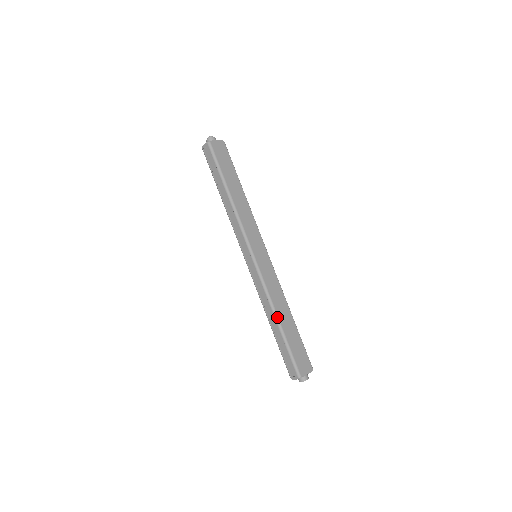
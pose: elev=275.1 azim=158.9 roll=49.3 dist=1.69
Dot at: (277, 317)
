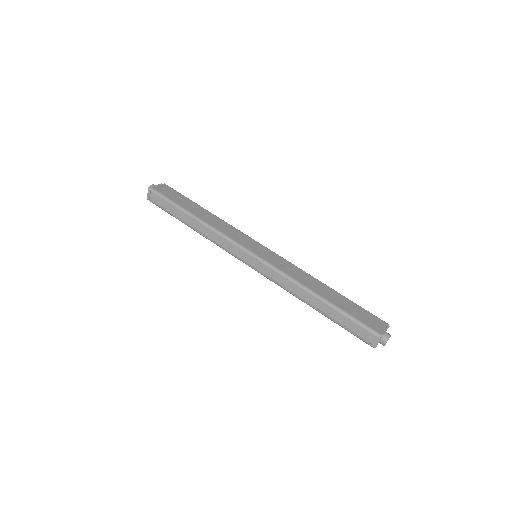
Dot at: (314, 293)
